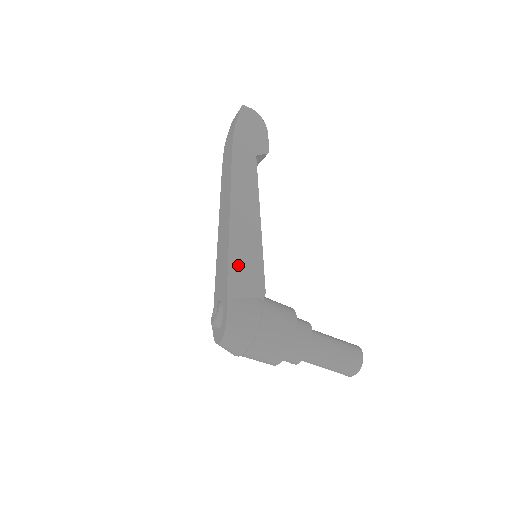
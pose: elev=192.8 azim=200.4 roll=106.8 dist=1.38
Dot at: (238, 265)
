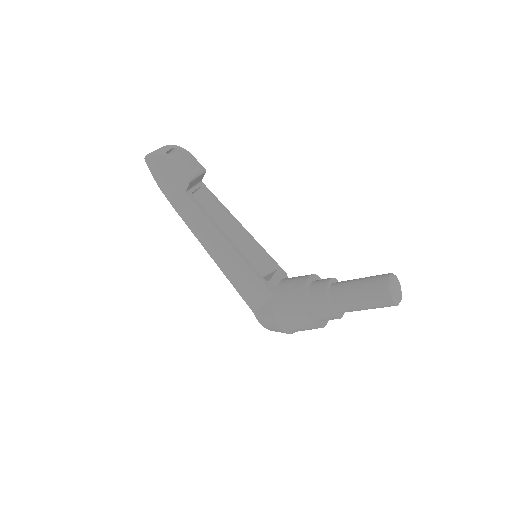
Dot at: (241, 286)
